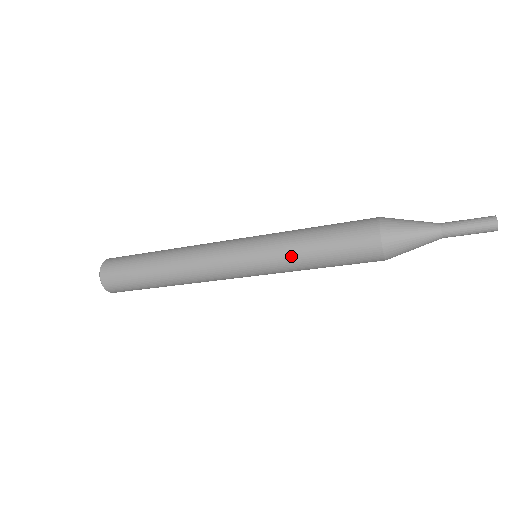
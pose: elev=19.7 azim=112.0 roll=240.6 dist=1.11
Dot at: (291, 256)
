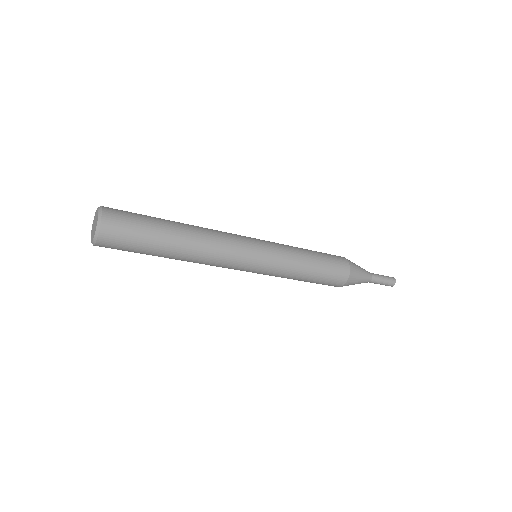
Dot at: (294, 268)
